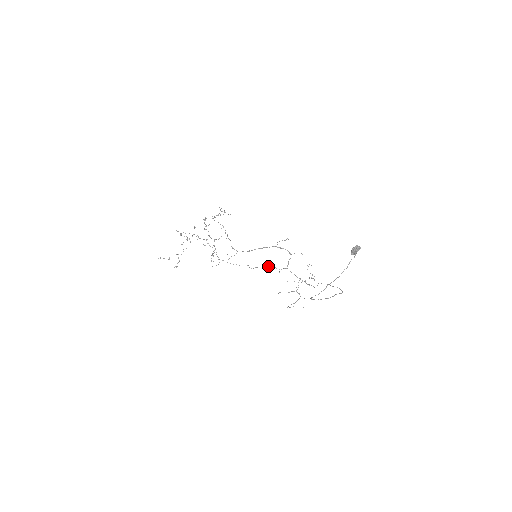
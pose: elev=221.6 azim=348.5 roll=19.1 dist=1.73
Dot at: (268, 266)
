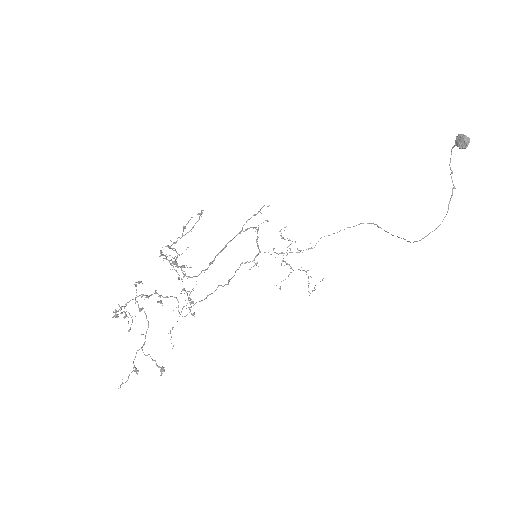
Dot at: (239, 267)
